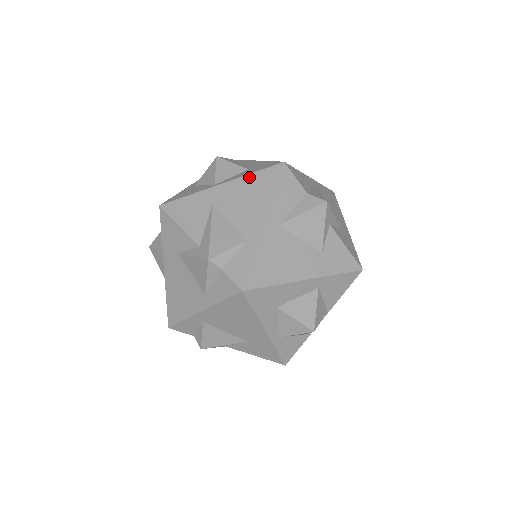
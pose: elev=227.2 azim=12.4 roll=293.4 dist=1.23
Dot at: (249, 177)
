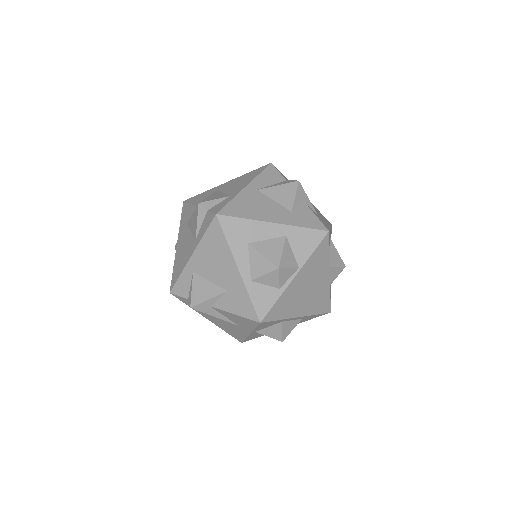
Dot at: (246, 174)
